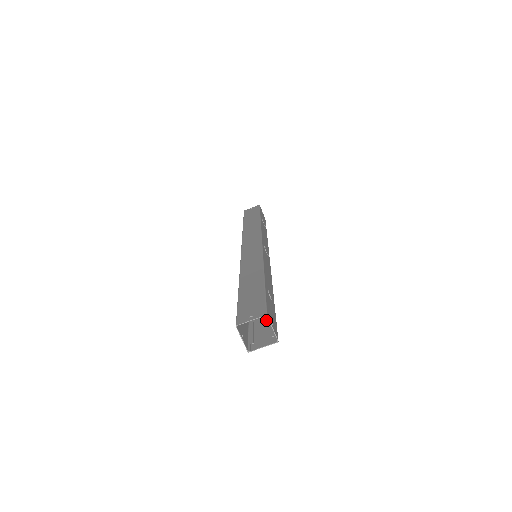
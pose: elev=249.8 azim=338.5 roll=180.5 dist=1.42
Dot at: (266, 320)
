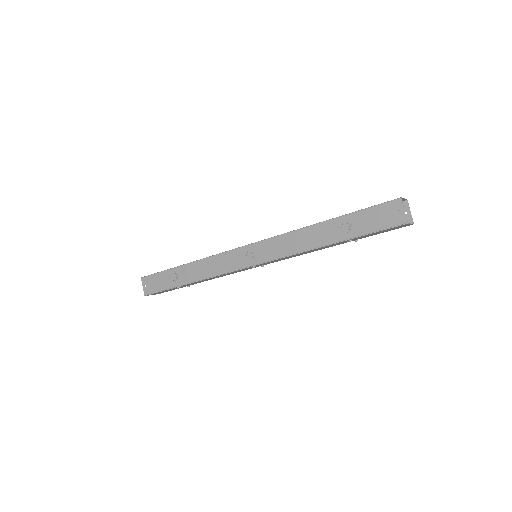
Dot at: (372, 234)
